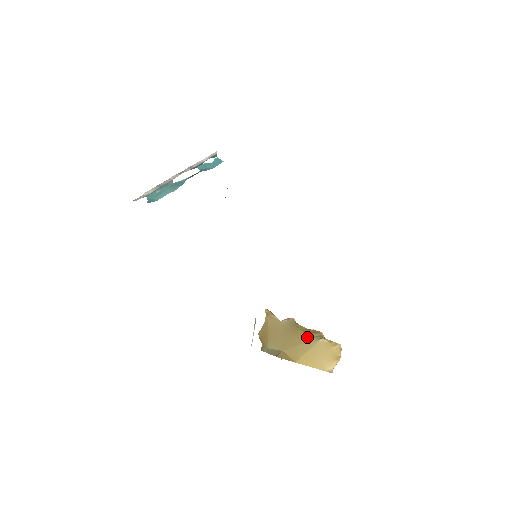
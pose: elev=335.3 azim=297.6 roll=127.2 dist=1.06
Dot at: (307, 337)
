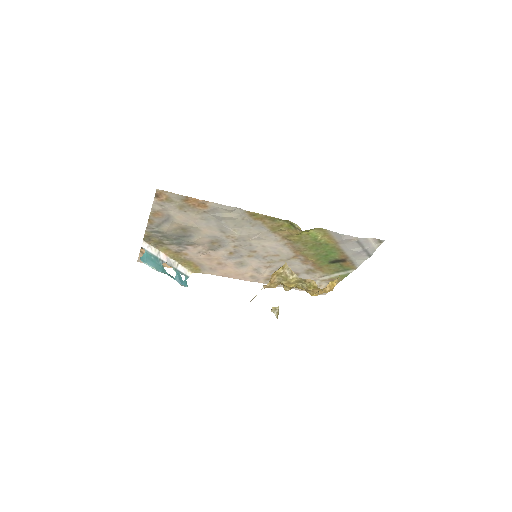
Dot at: occluded
